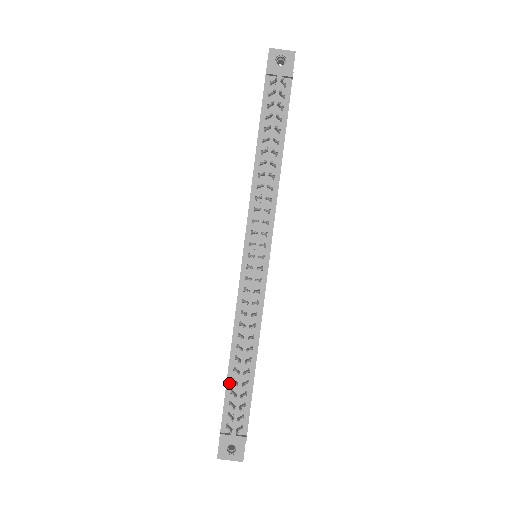
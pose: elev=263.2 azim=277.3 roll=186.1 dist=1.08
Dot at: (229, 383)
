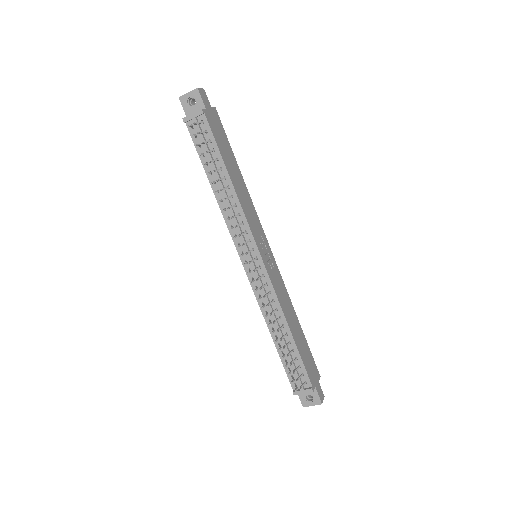
Dot at: (281, 356)
